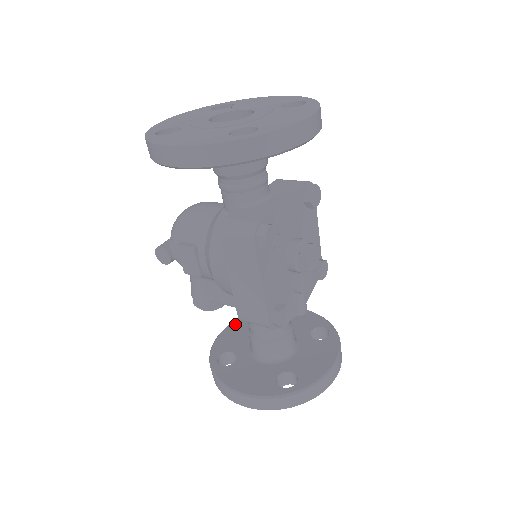
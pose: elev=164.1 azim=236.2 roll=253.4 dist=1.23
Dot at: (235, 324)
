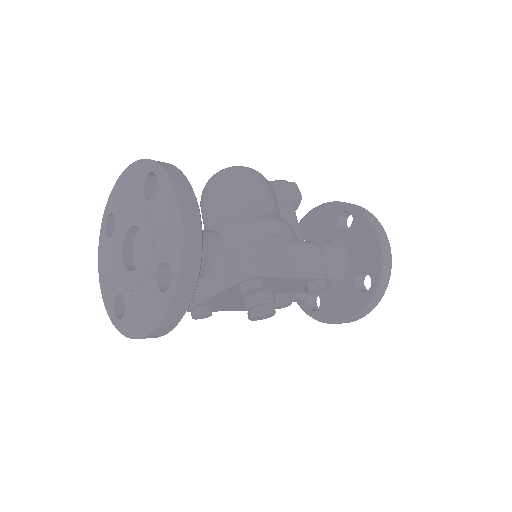
Dot at: (324, 209)
